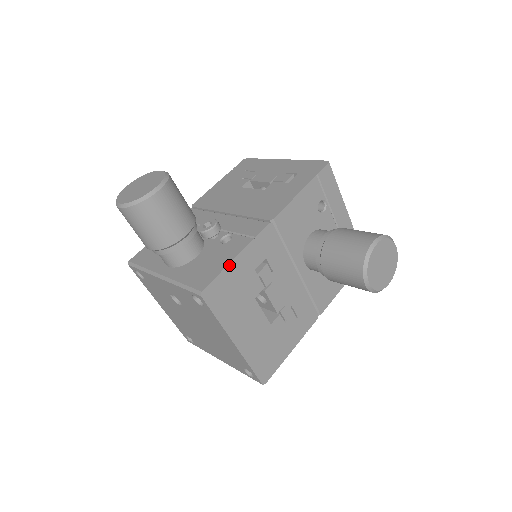
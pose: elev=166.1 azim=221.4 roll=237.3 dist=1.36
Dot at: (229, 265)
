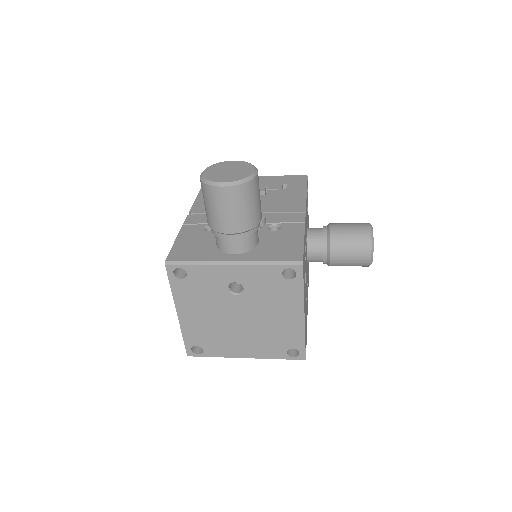
Dot at: occluded
